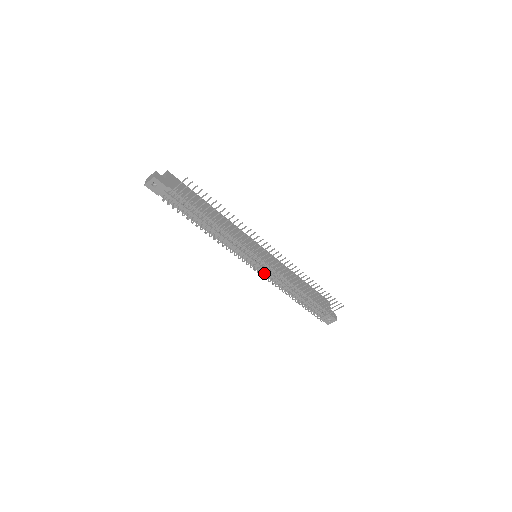
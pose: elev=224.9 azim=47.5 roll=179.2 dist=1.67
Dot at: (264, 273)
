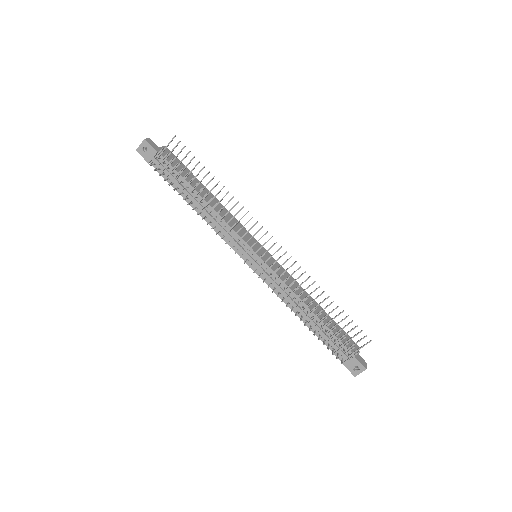
Dot at: (264, 279)
